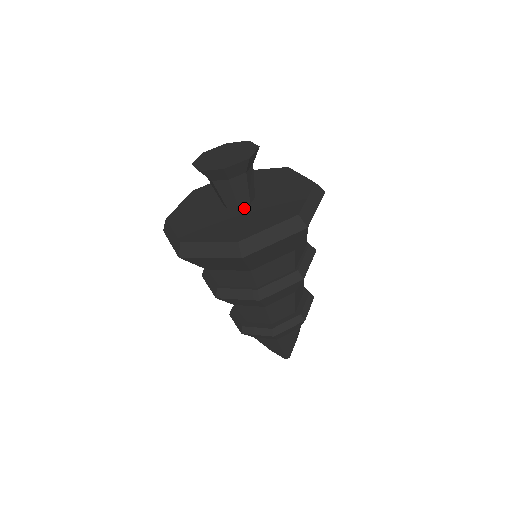
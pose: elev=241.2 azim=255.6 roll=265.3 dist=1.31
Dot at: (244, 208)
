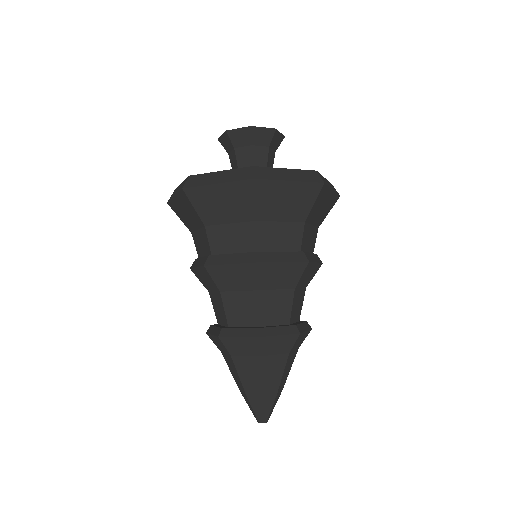
Dot at: occluded
